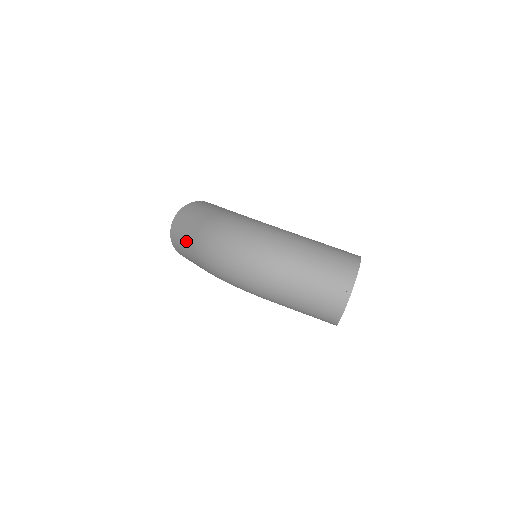
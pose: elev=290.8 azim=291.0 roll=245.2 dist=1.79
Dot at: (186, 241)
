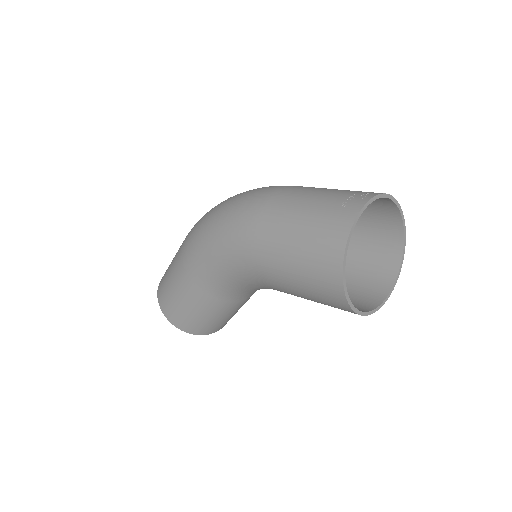
Dot at: occluded
